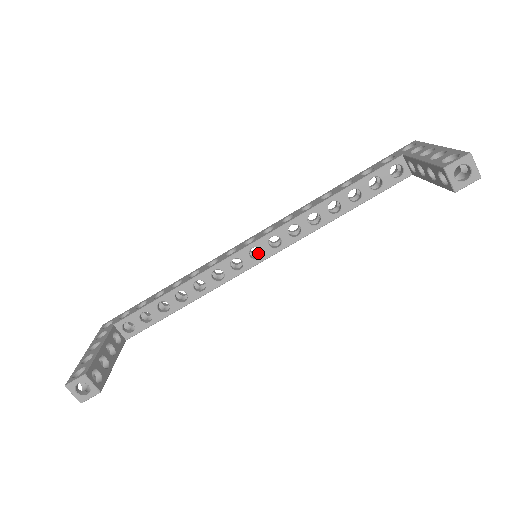
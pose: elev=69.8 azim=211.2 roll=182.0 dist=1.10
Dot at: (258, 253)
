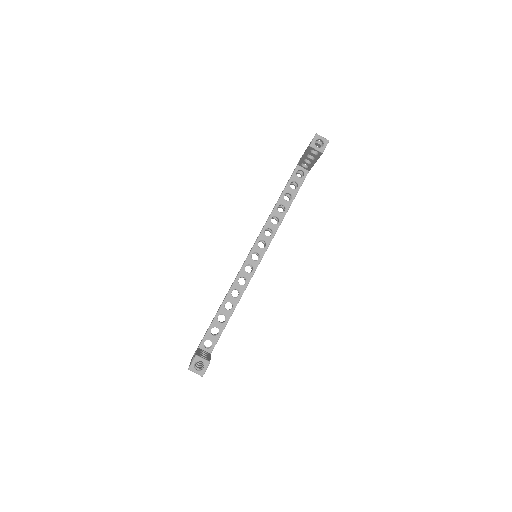
Dot at: occluded
